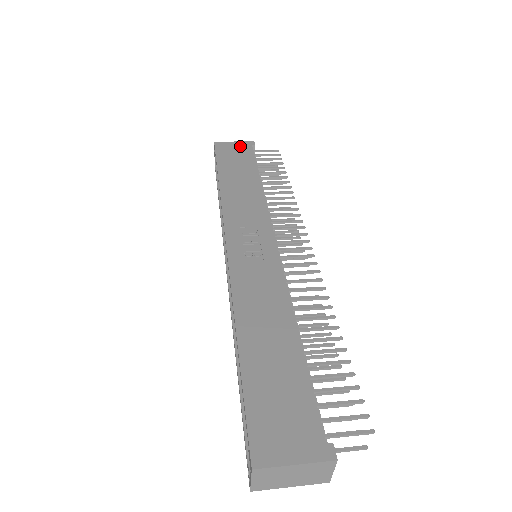
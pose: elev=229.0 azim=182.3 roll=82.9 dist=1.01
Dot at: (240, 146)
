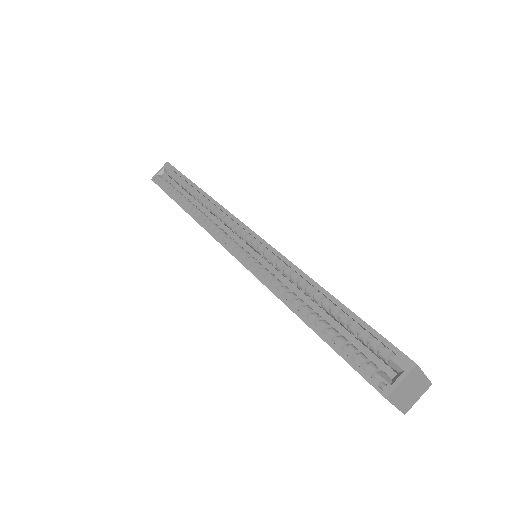
Dot at: occluded
